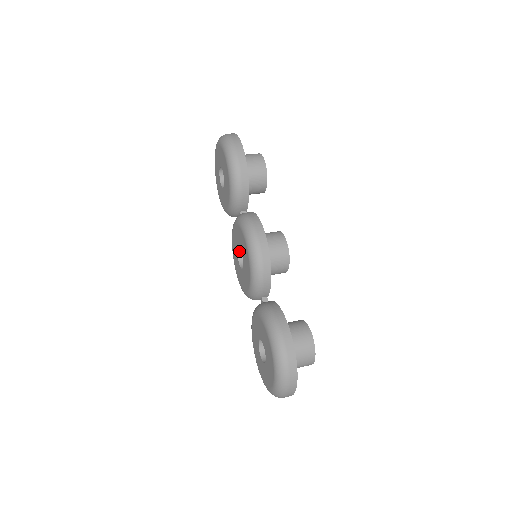
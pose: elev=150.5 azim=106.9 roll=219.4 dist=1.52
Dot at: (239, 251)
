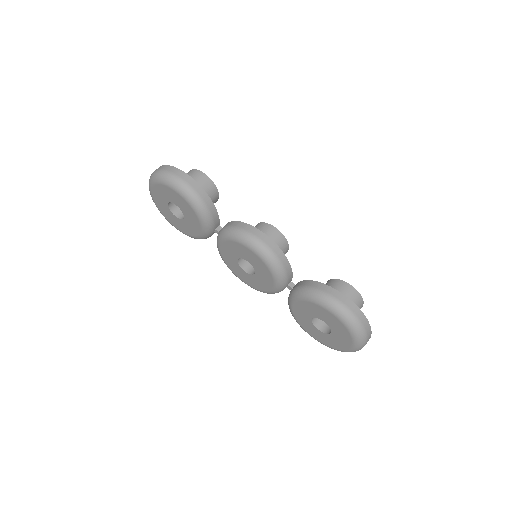
Dot at: (239, 262)
